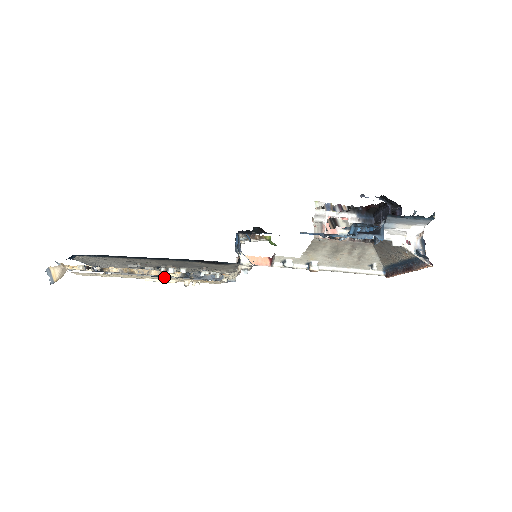
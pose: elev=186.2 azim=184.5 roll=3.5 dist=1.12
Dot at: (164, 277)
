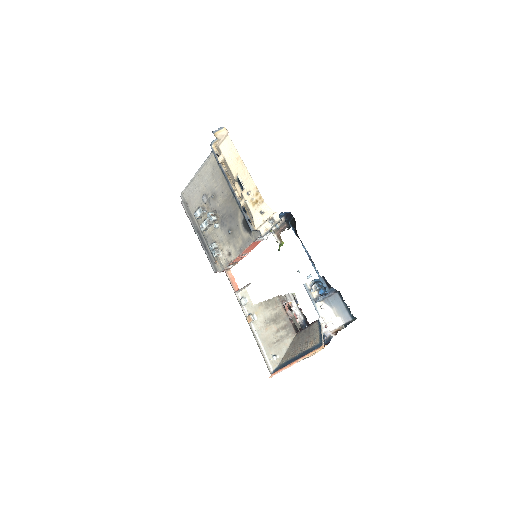
Dot at: (251, 177)
